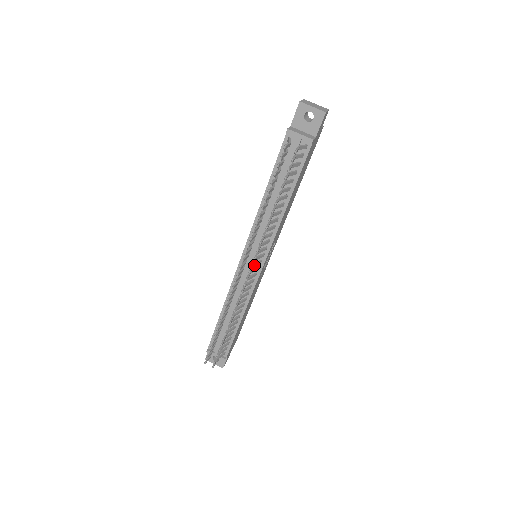
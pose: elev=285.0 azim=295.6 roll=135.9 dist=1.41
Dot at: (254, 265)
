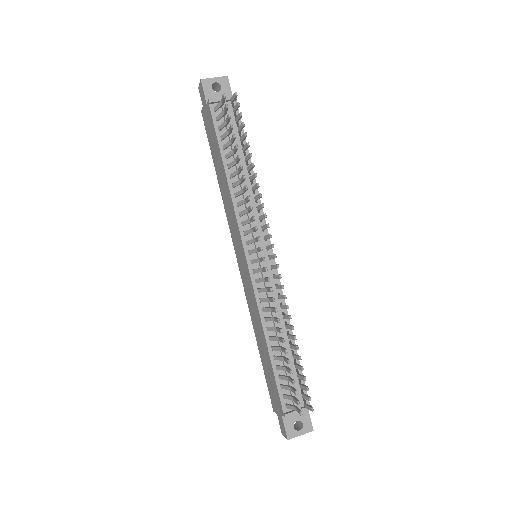
Dot at: (267, 247)
